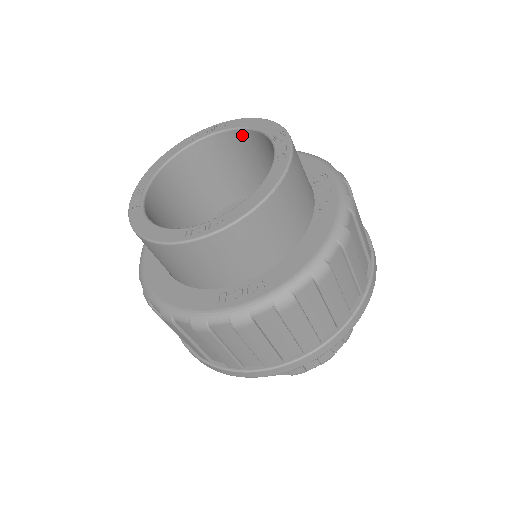
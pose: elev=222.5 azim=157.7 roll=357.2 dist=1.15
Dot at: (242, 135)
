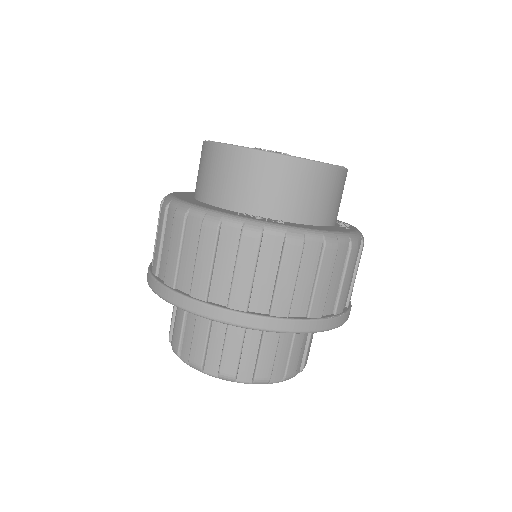
Dot at: occluded
